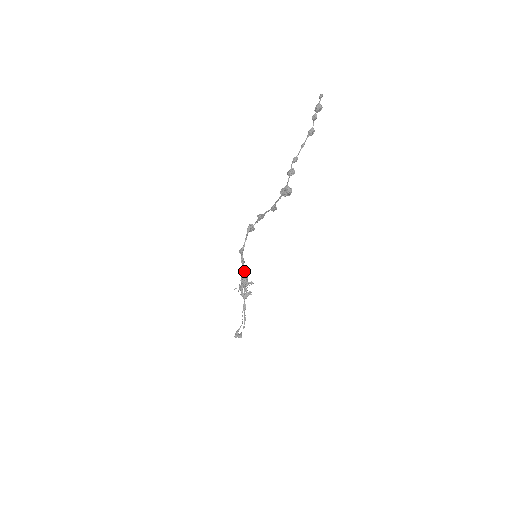
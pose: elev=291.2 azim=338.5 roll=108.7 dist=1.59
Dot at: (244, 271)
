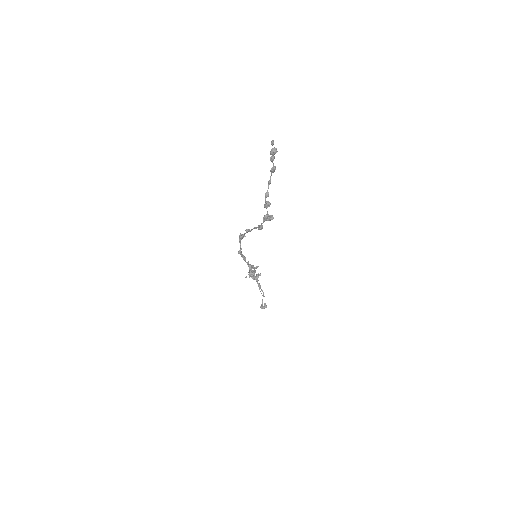
Dot at: occluded
